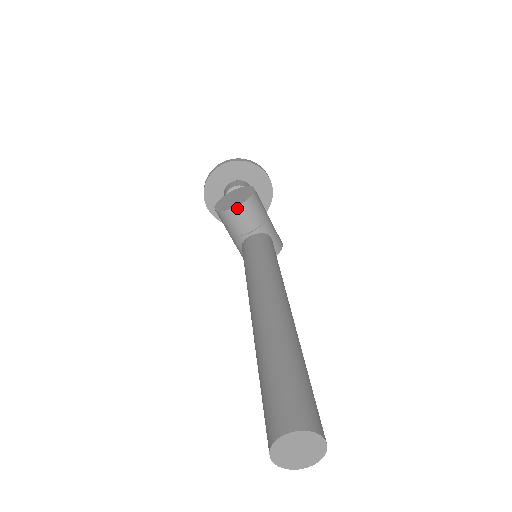
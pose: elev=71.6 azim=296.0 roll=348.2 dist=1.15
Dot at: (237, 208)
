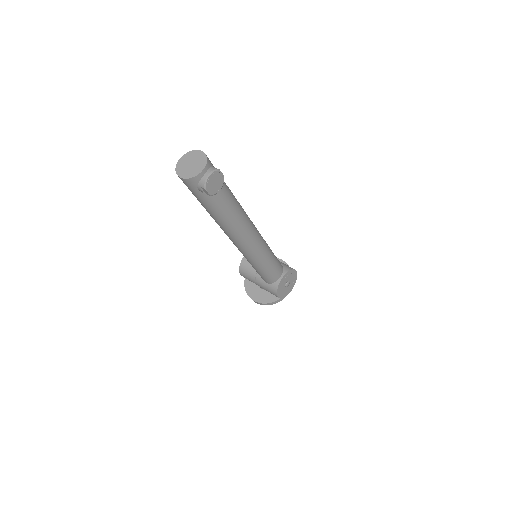
Dot at: occluded
